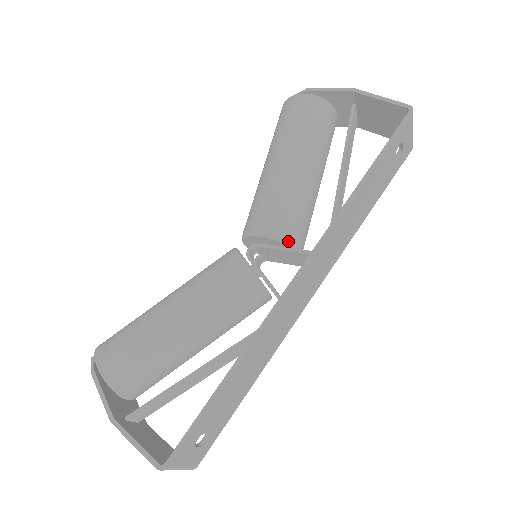
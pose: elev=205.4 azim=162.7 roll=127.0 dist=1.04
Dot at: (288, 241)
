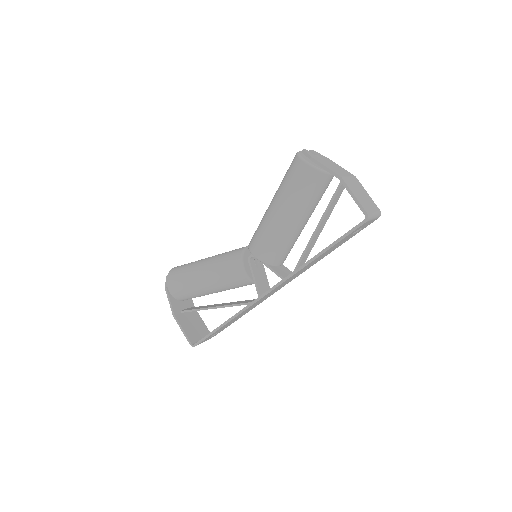
Dot at: (270, 265)
